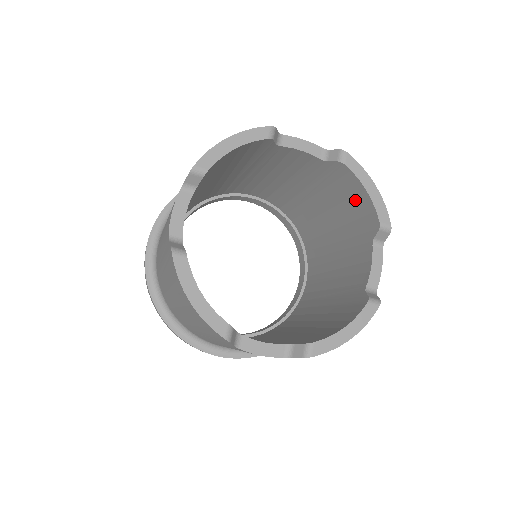
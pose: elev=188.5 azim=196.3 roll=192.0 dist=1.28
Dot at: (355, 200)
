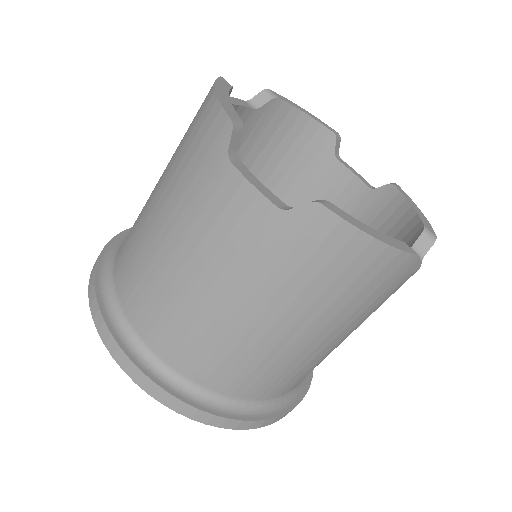
Dot at: (394, 229)
